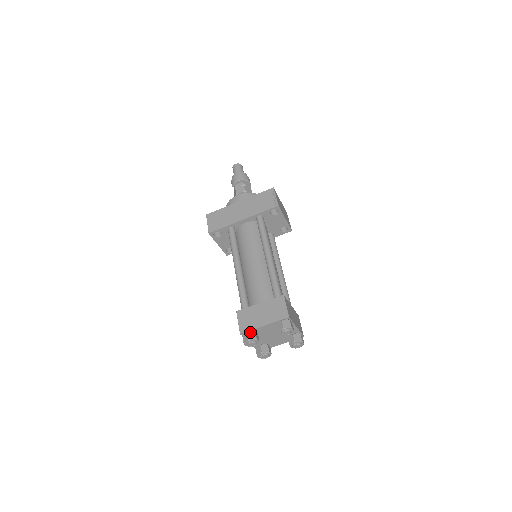
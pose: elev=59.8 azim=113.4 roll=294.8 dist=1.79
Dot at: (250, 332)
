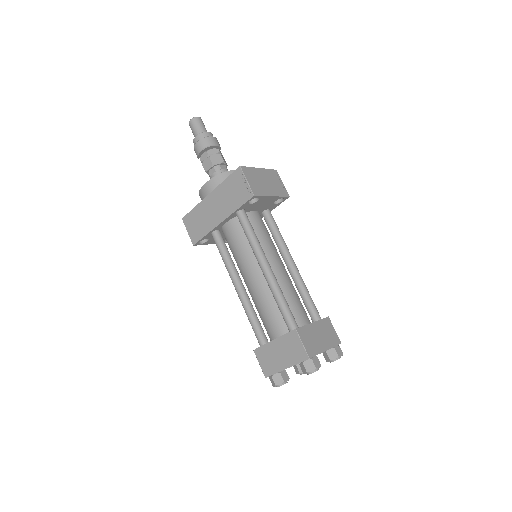
Dot at: (275, 376)
